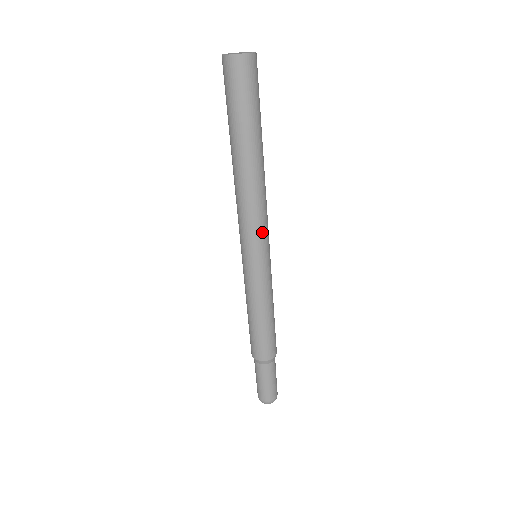
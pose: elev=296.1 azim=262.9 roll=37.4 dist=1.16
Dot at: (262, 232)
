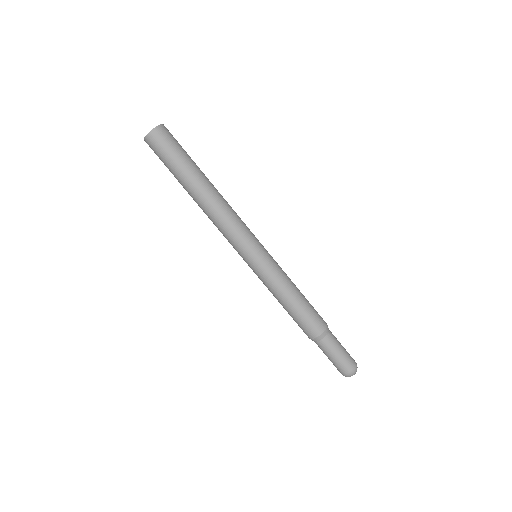
Dot at: (247, 231)
